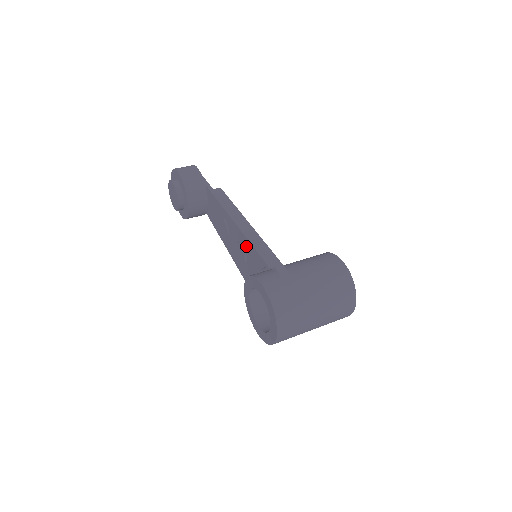
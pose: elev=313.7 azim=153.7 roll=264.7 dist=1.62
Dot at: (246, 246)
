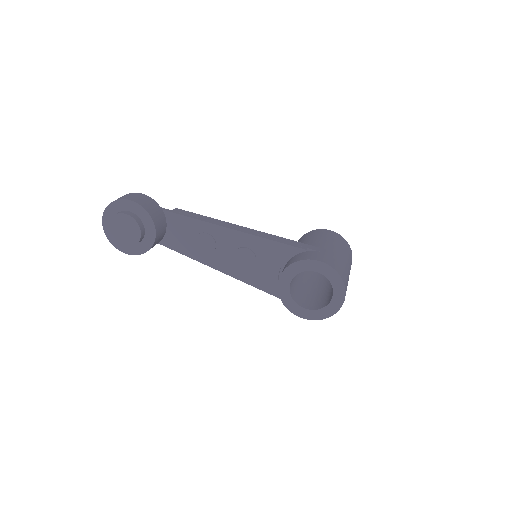
Dot at: (257, 245)
